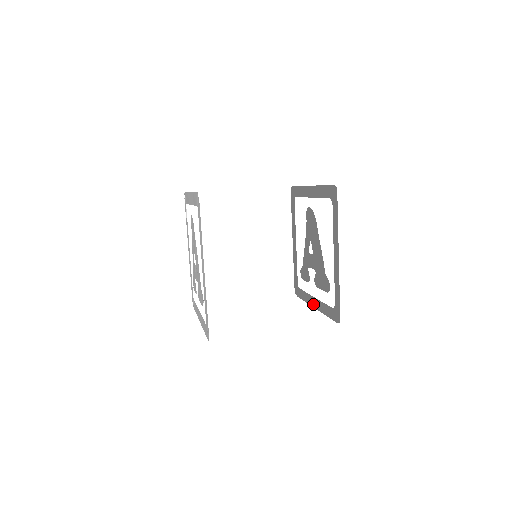
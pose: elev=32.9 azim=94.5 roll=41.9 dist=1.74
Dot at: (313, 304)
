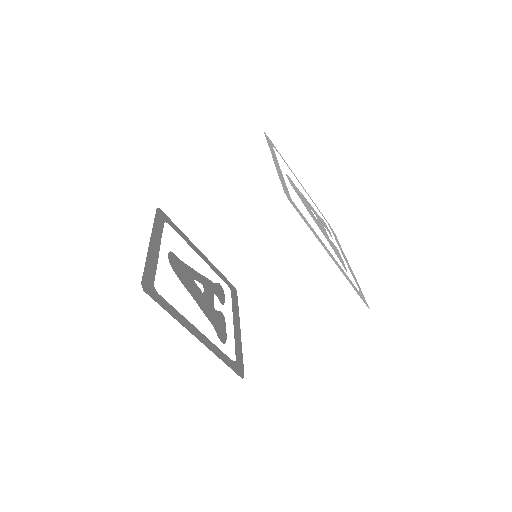
Dot at: (347, 261)
